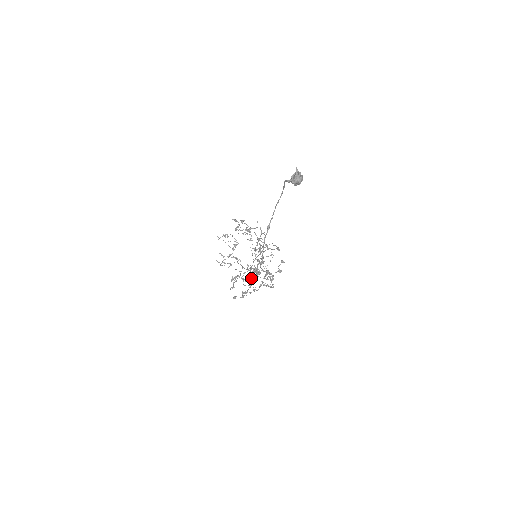
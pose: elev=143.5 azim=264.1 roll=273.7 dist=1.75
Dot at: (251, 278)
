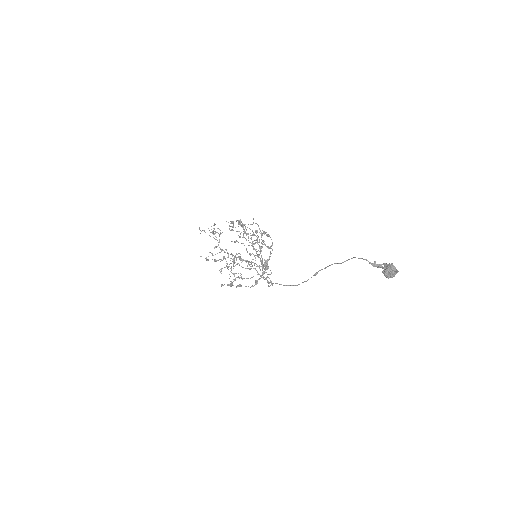
Dot at: (257, 282)
